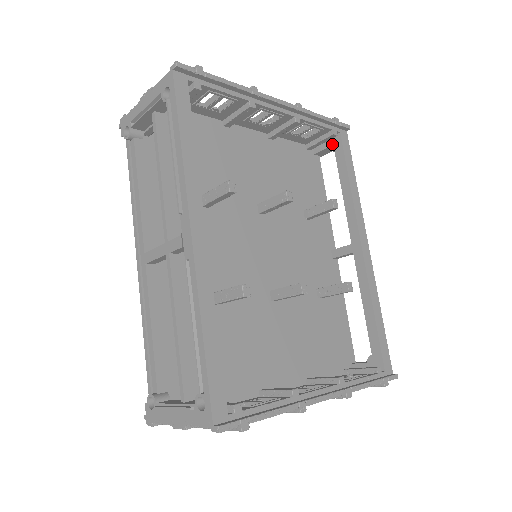
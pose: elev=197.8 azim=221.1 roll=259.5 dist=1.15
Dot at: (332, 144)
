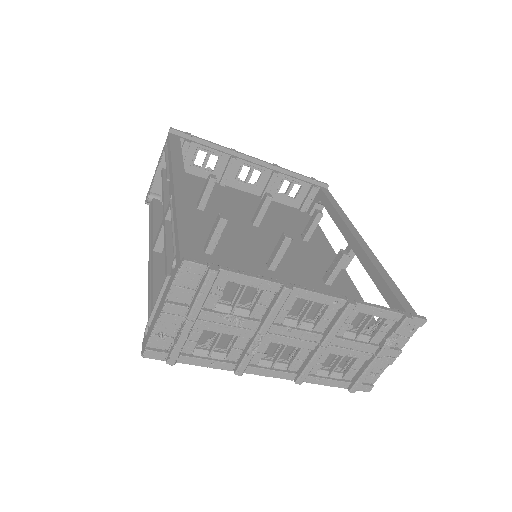
Dot at: (317, 198)
